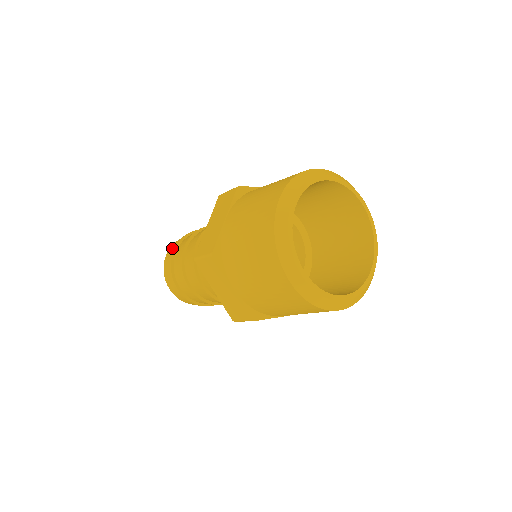
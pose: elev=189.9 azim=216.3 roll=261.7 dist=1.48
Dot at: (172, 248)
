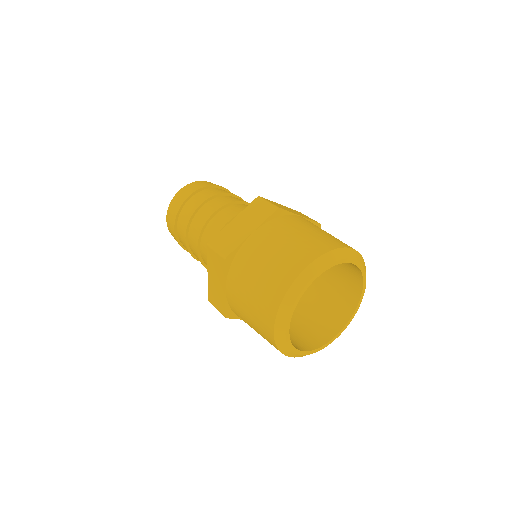
Dot at: (188, 190)
